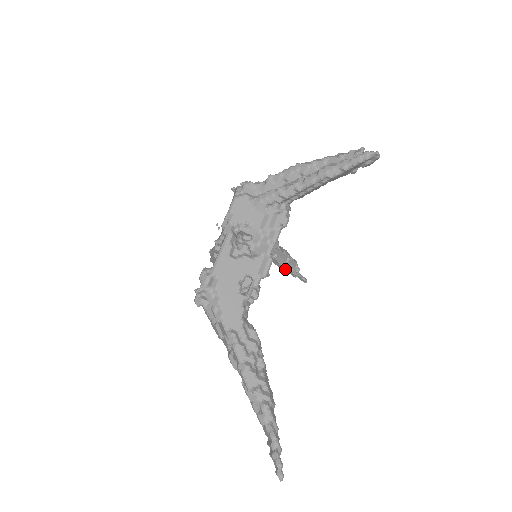
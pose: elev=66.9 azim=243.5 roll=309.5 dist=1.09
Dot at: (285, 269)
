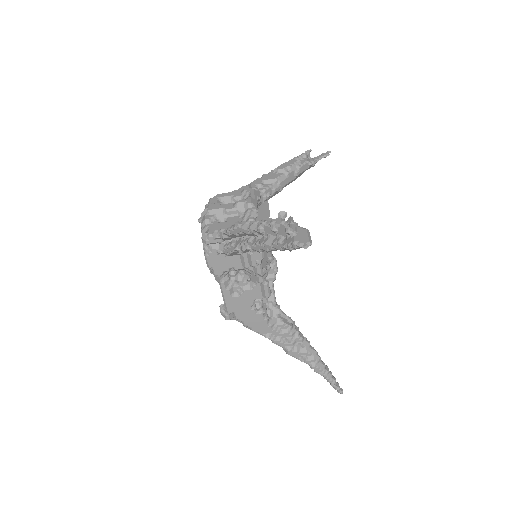
Dot at: occluded
